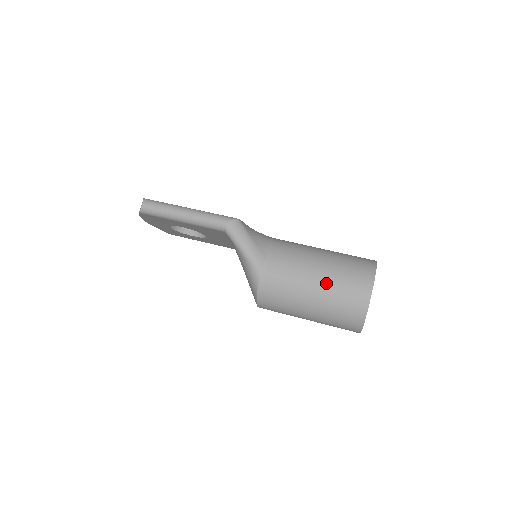
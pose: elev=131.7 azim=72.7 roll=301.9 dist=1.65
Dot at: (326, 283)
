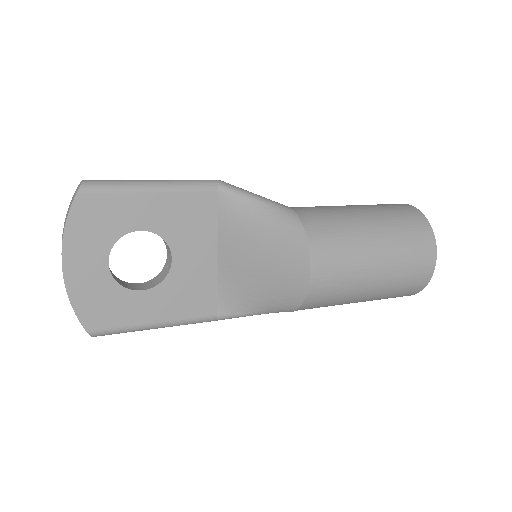
Dot at: (363, 206)
